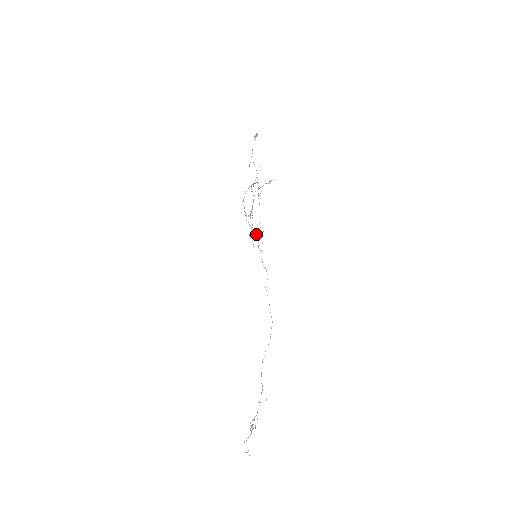
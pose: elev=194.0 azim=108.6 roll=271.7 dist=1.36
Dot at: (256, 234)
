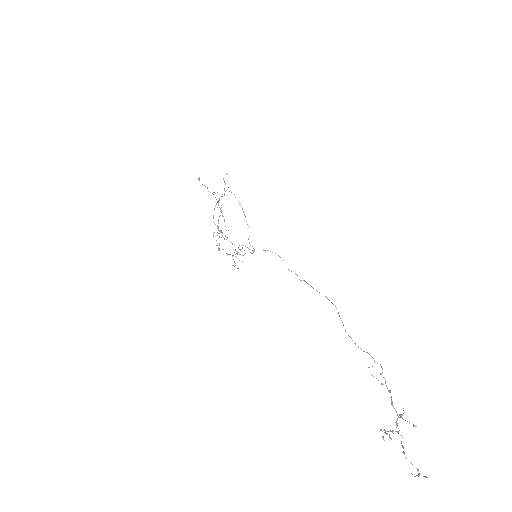
Dot at: (234, 262)
